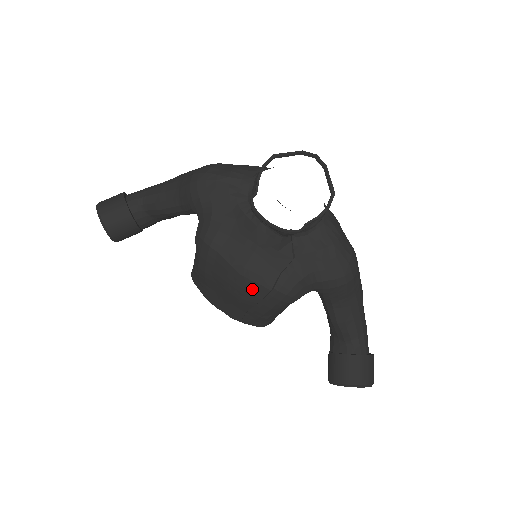
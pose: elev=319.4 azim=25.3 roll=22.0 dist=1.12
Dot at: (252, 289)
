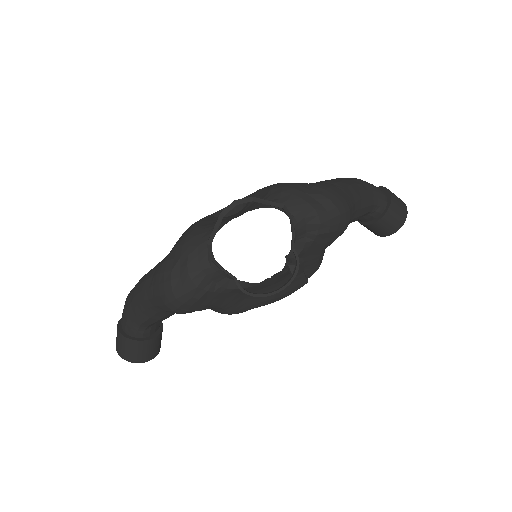
Dot at: occluded
